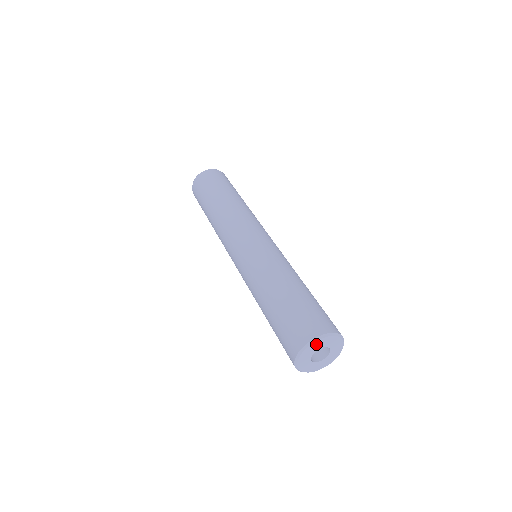
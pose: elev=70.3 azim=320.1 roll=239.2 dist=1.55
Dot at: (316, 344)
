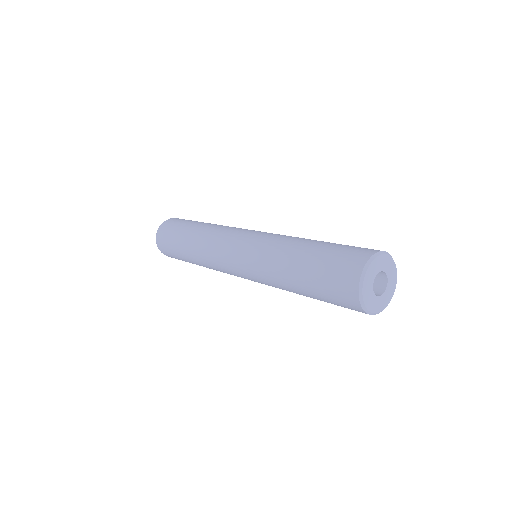
Dot at: (375, 264)
